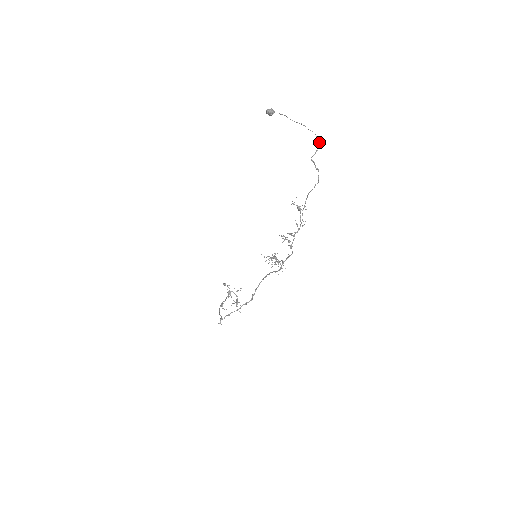
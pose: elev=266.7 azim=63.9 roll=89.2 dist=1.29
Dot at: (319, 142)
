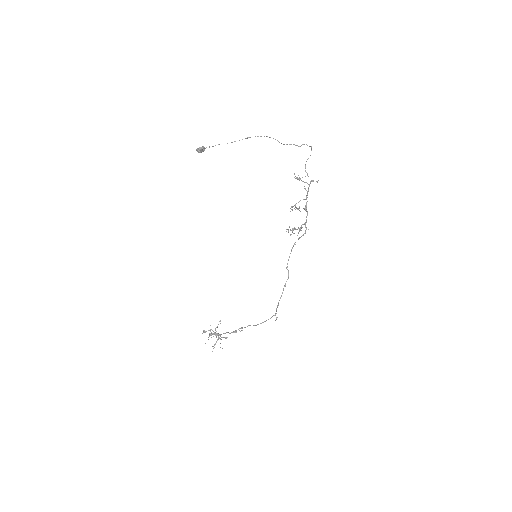
Dot at: occluded
